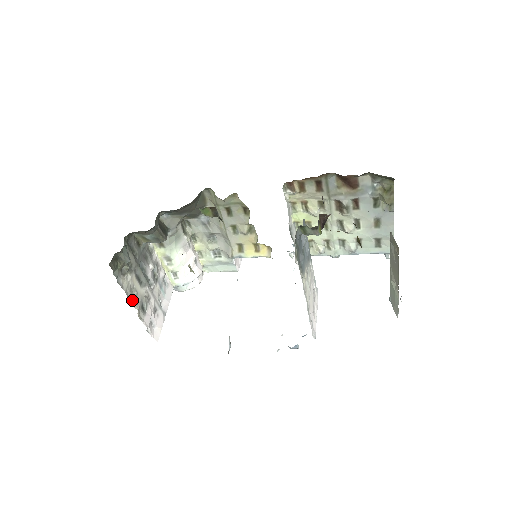
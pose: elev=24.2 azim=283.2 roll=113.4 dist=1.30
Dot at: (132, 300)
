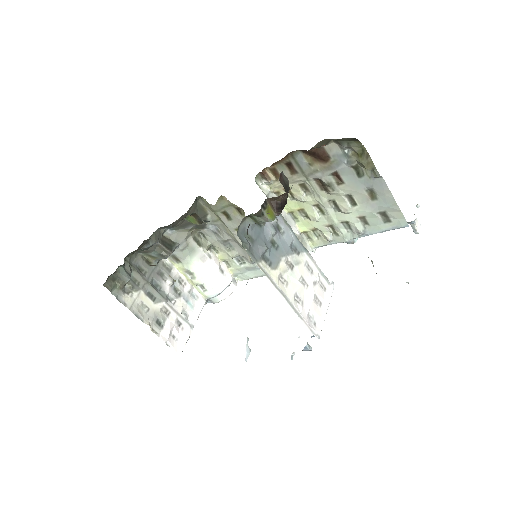
Dot at: (141, 316)
